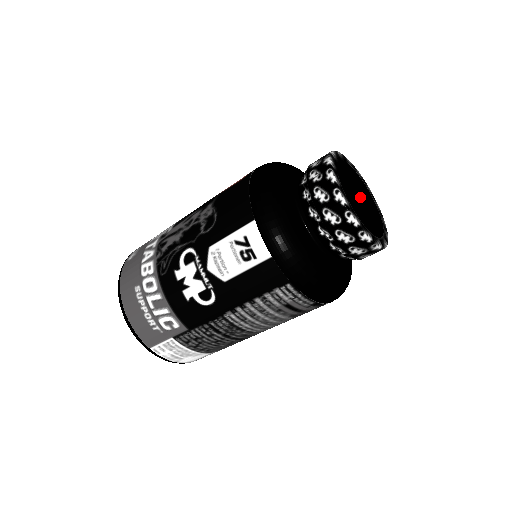
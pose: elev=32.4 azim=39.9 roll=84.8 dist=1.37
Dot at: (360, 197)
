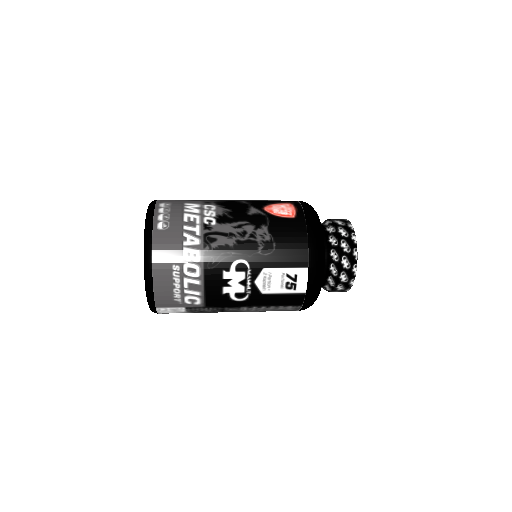
Dot at: occluded
